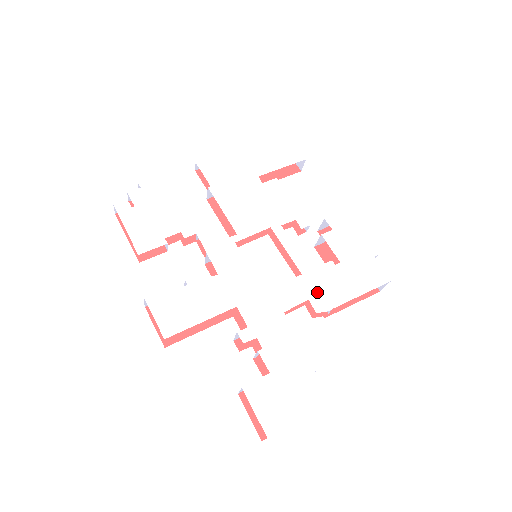
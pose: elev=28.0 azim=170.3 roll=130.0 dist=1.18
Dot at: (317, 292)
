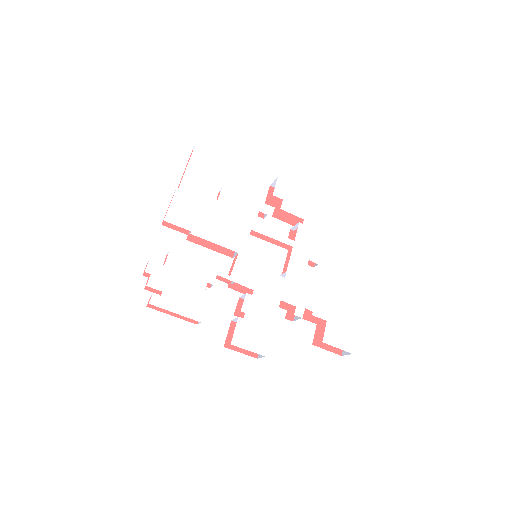
Dot at: (309, 251)
